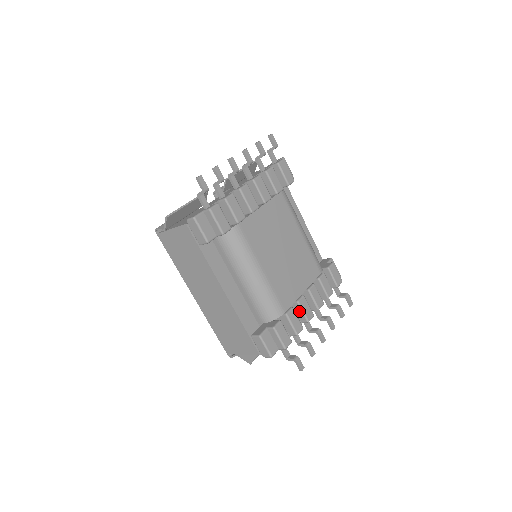
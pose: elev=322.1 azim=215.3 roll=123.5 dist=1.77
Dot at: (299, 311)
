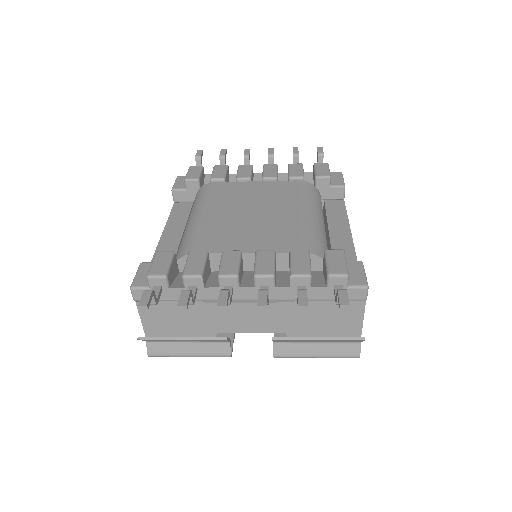
Dot at: occluded
